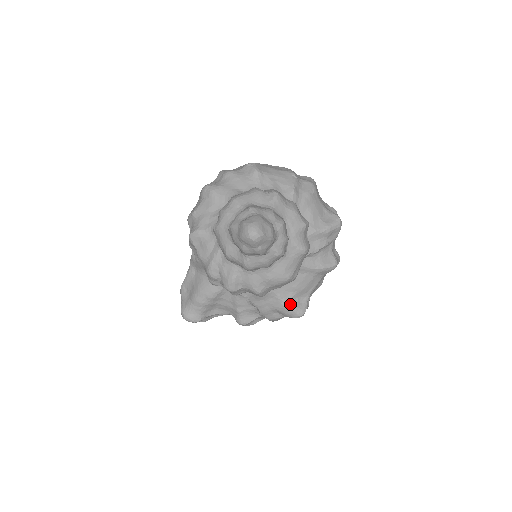
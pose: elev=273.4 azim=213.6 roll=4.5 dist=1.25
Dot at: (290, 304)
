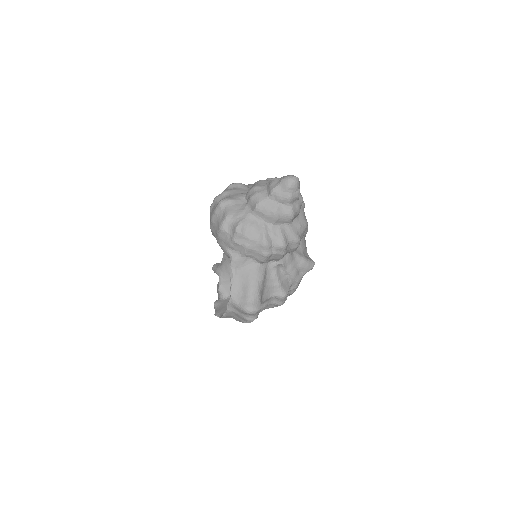
Dot at: (306, 258)
